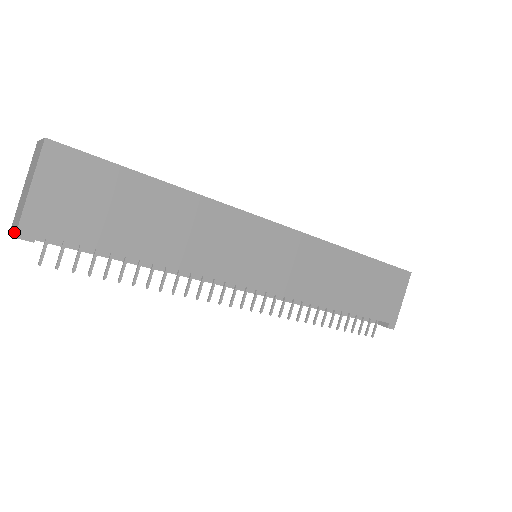
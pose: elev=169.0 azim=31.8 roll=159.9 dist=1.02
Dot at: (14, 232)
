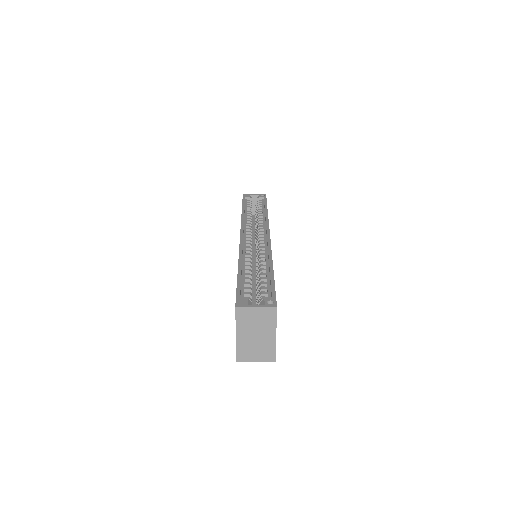
Dot at: (266, 360)
